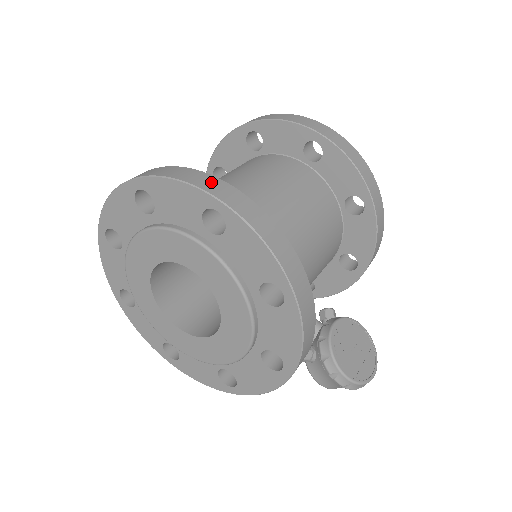
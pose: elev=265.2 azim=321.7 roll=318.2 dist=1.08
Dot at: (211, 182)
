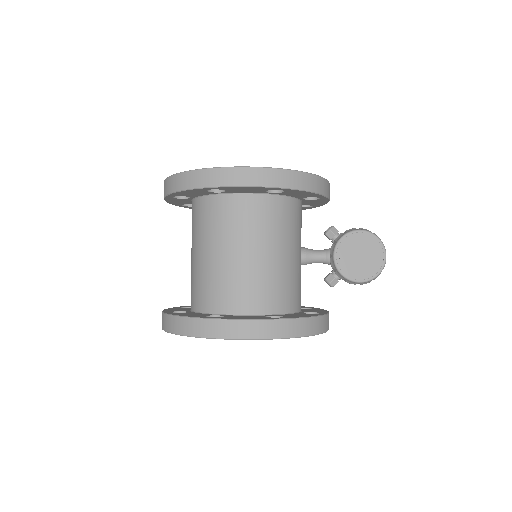
Dot at: (193, 326)
